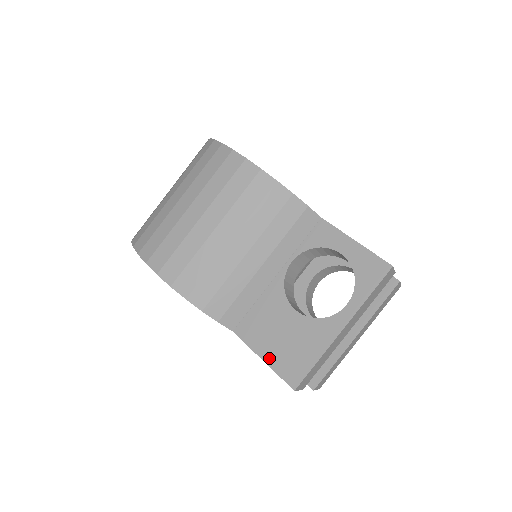
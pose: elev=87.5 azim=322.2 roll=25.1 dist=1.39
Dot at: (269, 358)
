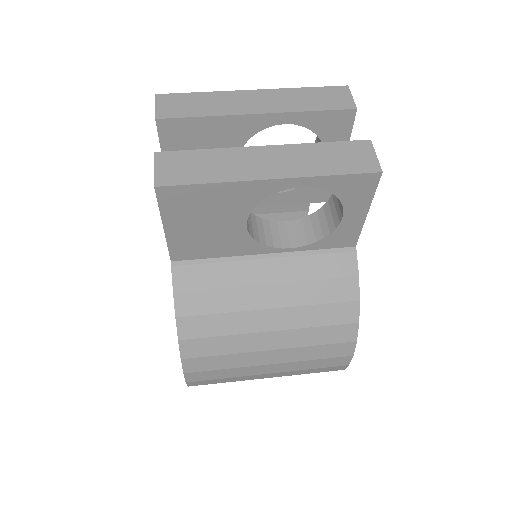
Dot at: occluded
